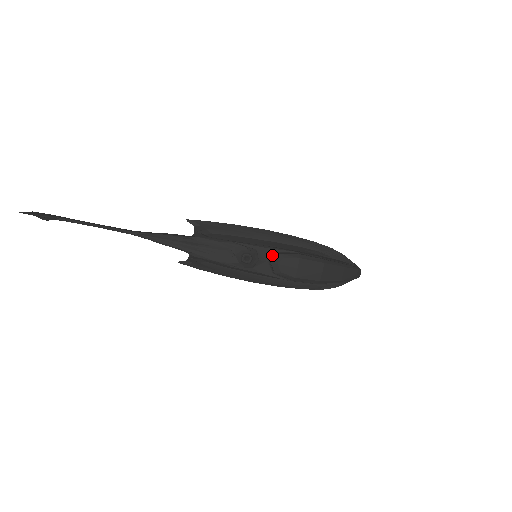
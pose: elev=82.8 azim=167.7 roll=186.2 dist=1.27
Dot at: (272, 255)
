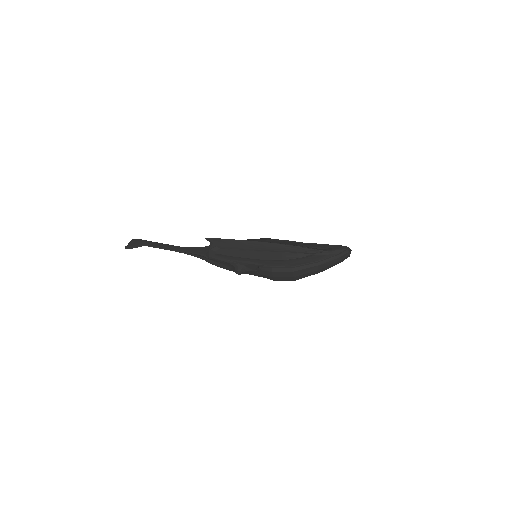
Dot at: (255, 267)
